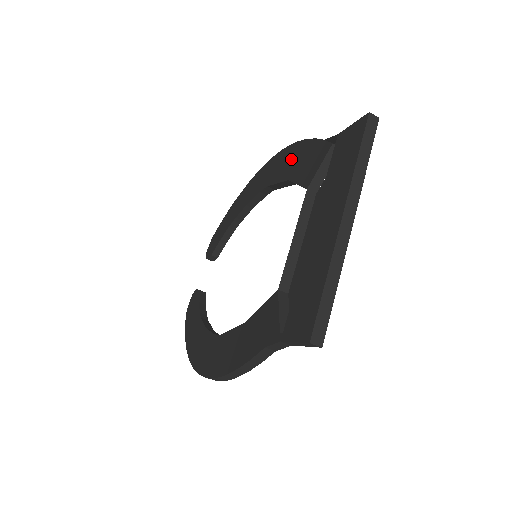
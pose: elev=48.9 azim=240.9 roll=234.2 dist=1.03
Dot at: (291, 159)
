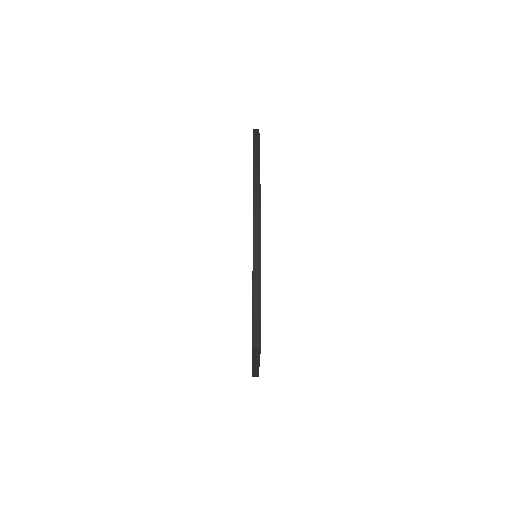
Dot at: occluded
